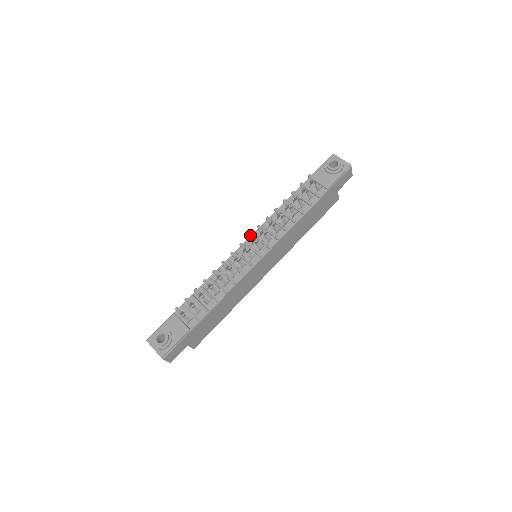
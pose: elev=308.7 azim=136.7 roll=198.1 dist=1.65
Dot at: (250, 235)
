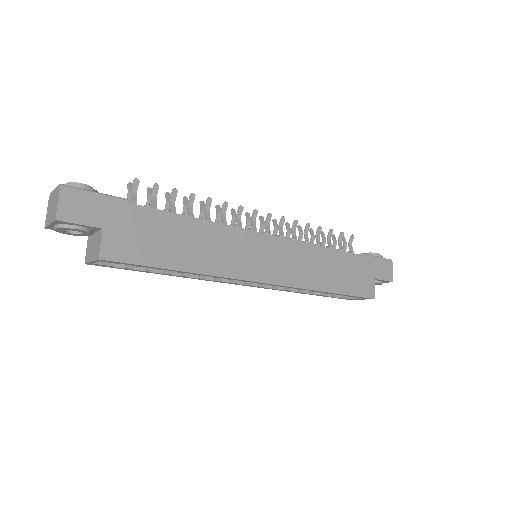
Dot at: (262, 217)
